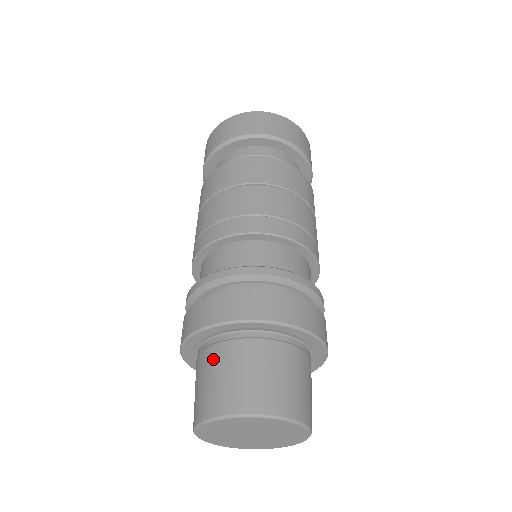
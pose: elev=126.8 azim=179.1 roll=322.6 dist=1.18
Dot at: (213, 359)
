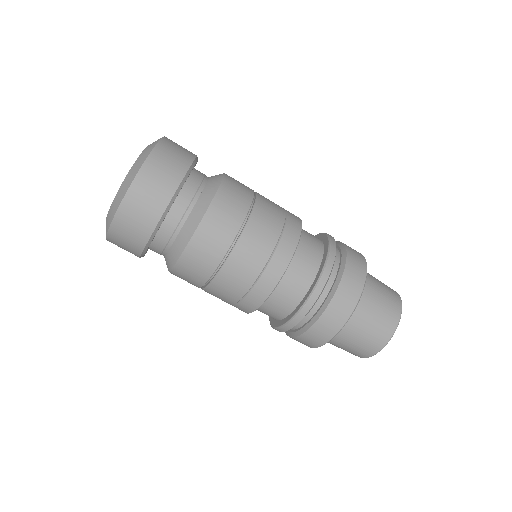
Dot at: occluded
